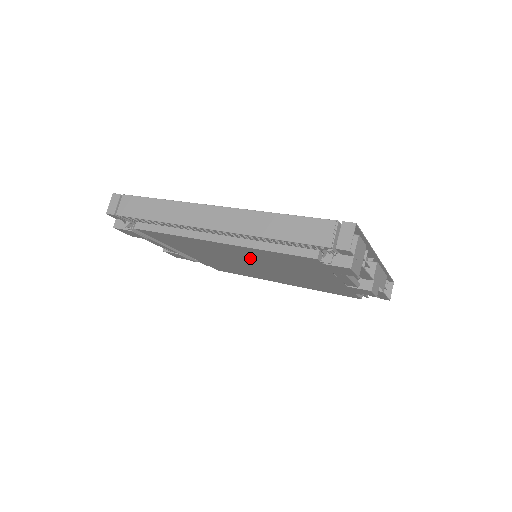
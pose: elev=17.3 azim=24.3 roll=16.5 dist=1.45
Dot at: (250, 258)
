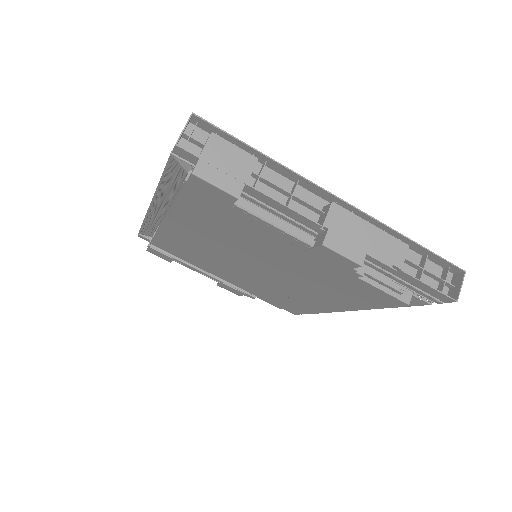
Dot at: (218, 245)
